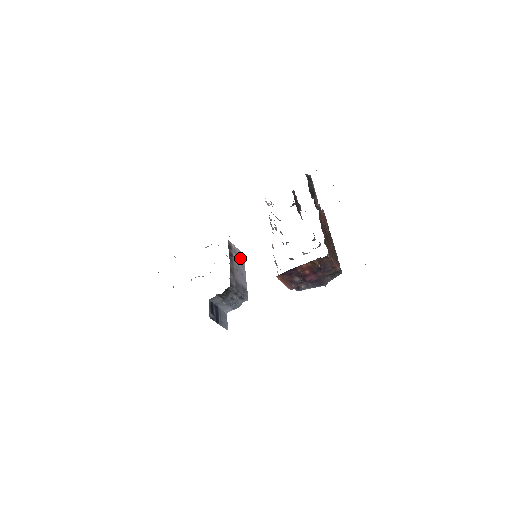
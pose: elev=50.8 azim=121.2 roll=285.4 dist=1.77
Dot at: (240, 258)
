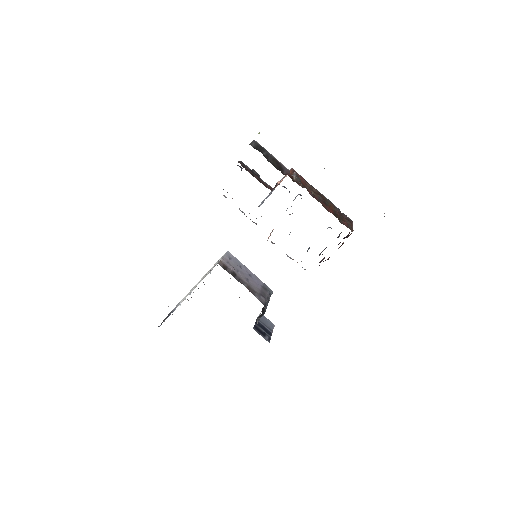
Dot at: (233, 261)
